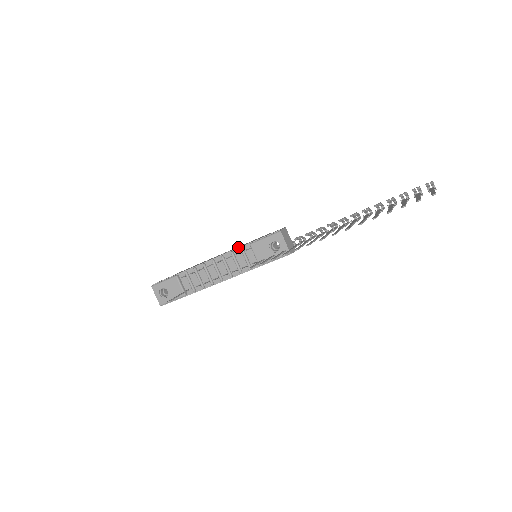
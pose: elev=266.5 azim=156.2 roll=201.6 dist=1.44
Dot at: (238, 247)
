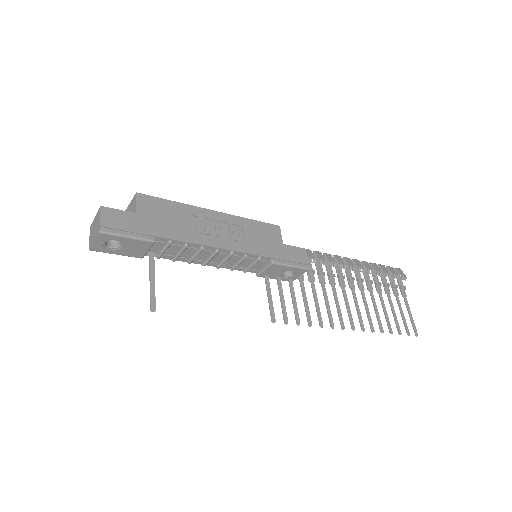
Dot at: (255, 250)
